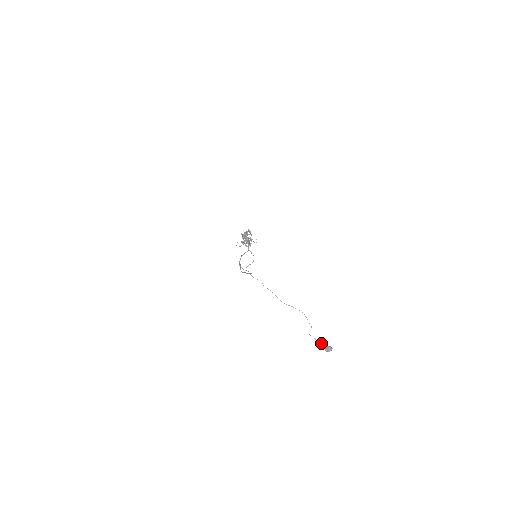
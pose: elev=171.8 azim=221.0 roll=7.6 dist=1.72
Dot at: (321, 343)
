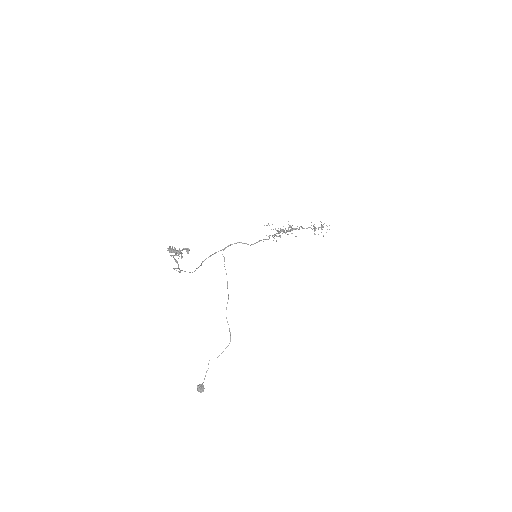
Dot at: occluded
